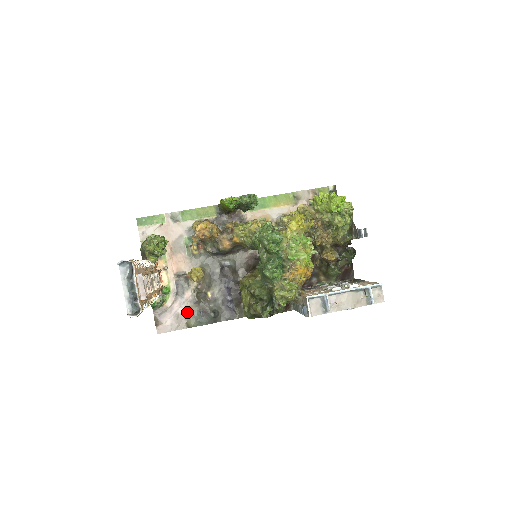
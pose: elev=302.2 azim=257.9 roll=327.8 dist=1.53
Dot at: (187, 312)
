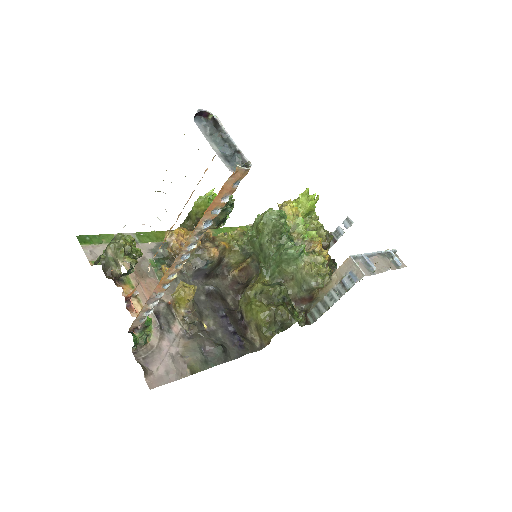
Dot at: (184, 350)
